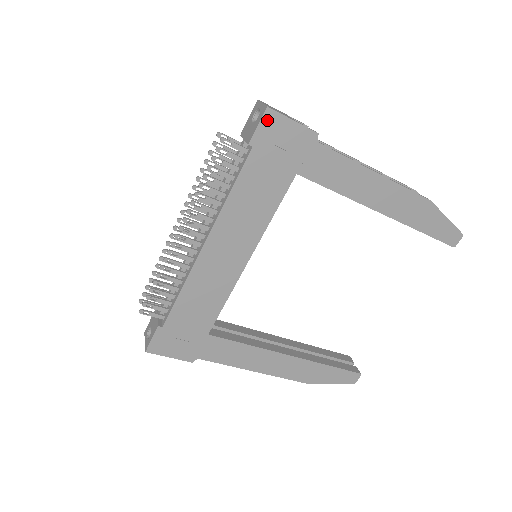
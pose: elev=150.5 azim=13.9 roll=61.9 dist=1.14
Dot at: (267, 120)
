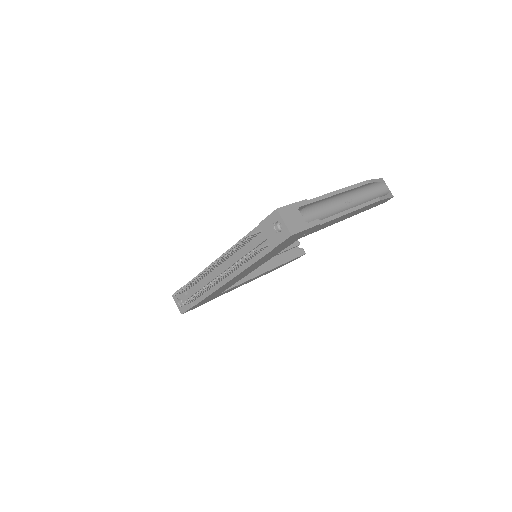
Dot at: (289, 238)
